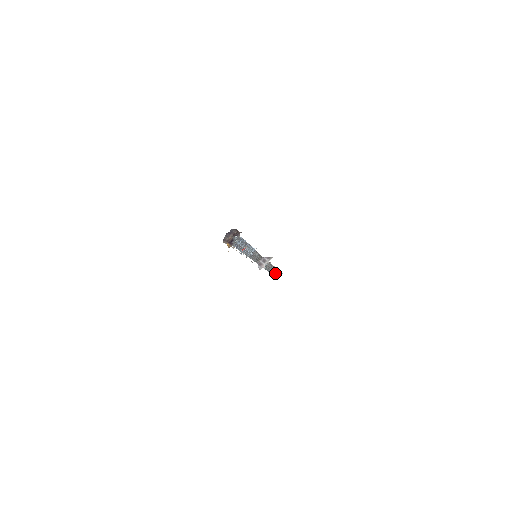
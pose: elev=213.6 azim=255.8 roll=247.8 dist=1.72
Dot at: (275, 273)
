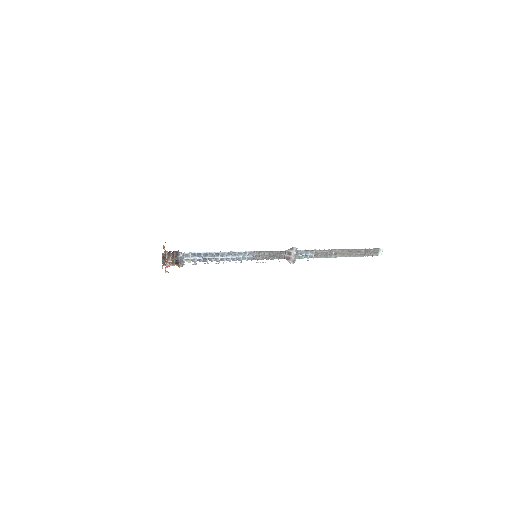
Dot at: (358, 253)
